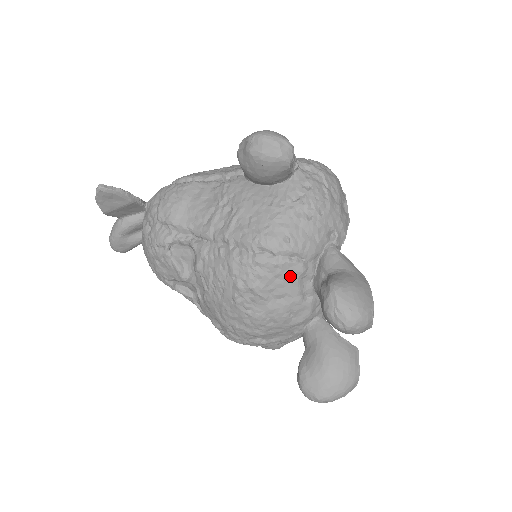
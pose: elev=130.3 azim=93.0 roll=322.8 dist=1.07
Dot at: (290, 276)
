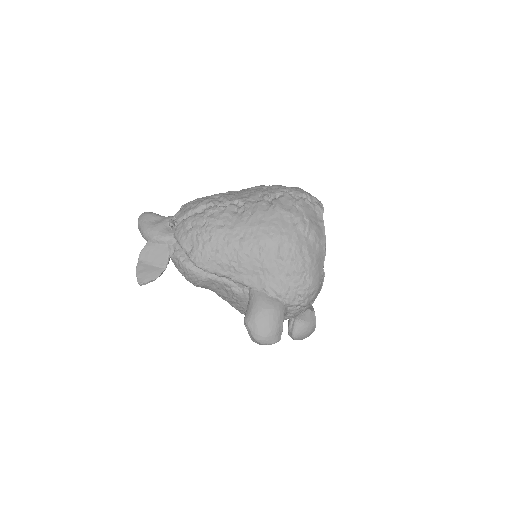
Dot at: occluded
